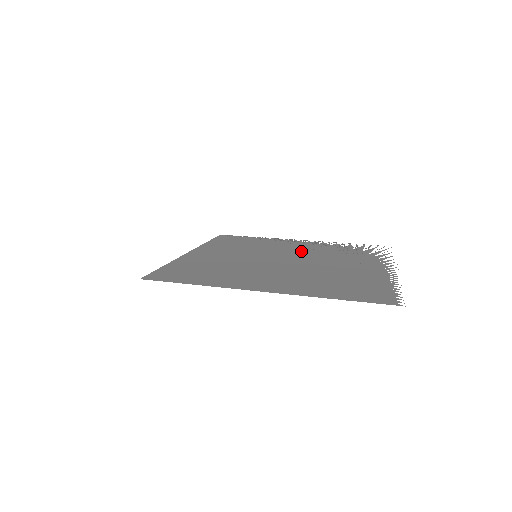
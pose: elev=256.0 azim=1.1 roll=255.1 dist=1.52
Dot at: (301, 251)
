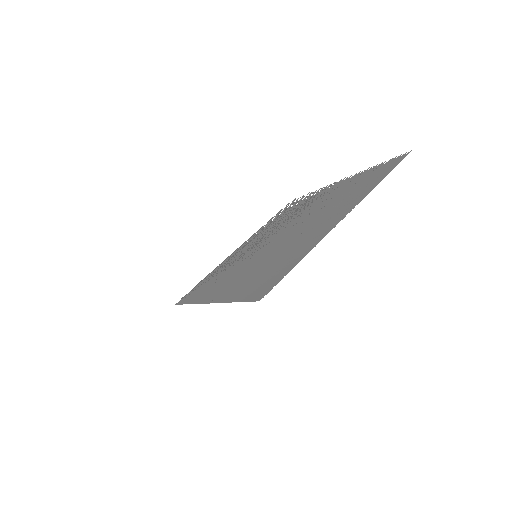
Dot at: (266, 236)
